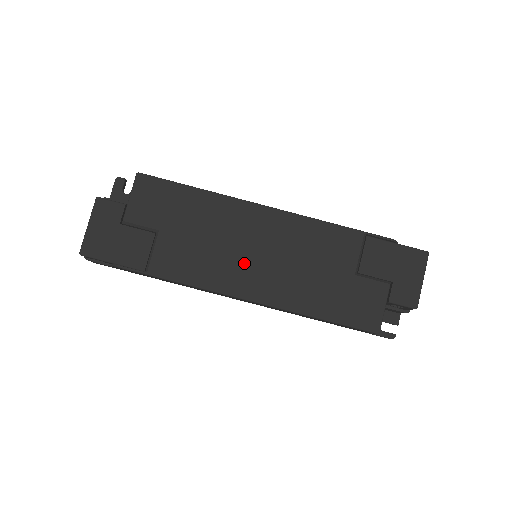
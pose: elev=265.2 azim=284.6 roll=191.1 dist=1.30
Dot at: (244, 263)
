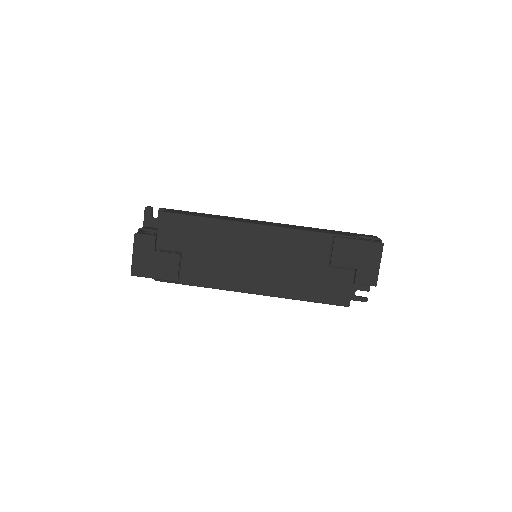
Dot at: (246, 268)
